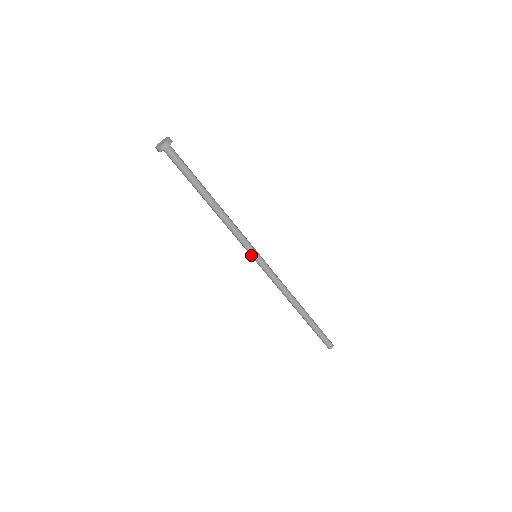
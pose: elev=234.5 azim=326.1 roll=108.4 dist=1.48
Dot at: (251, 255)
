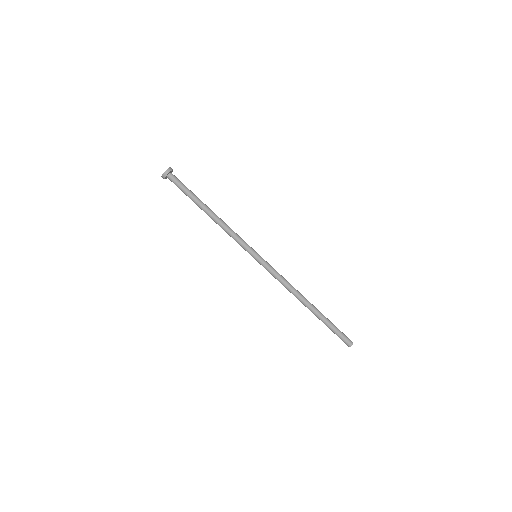
Dot at: (252, 254)
